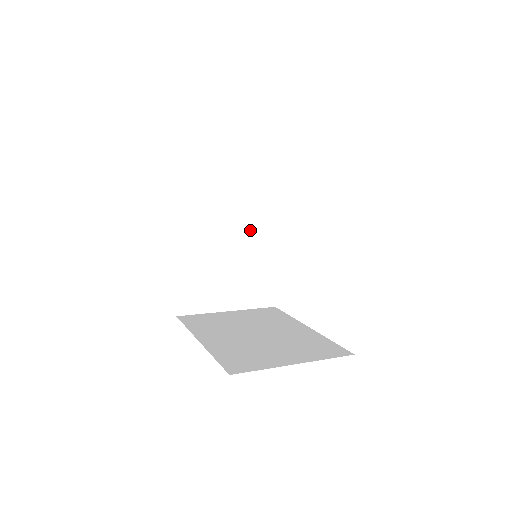
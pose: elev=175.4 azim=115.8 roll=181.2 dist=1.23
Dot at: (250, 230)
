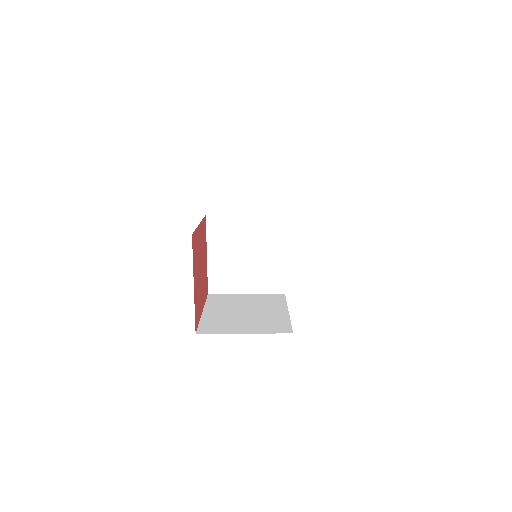
Dot at: (261, 236)
